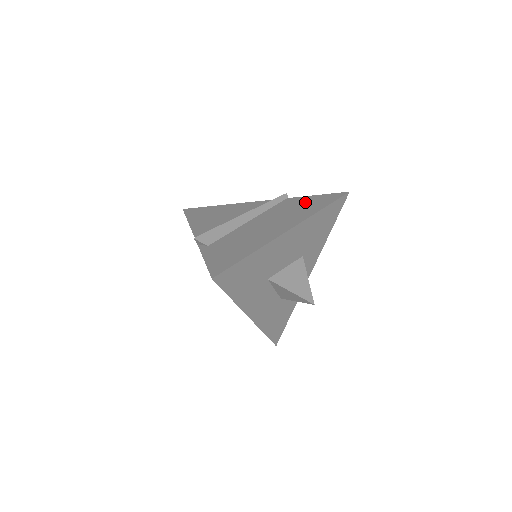
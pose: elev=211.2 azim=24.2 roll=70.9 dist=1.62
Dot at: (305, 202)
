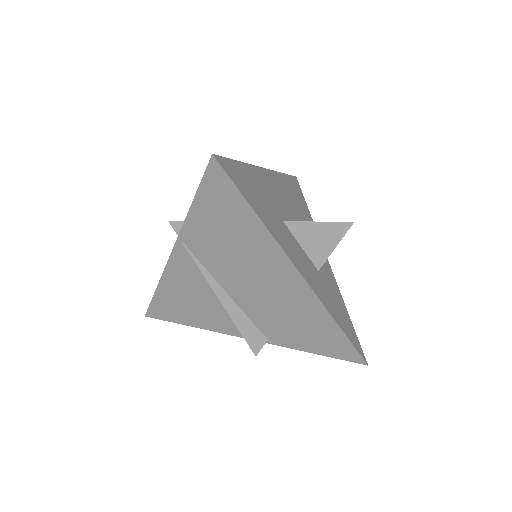
Dot at: occluded
